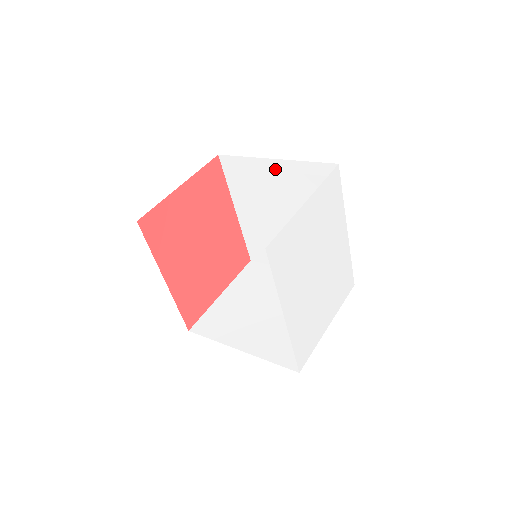
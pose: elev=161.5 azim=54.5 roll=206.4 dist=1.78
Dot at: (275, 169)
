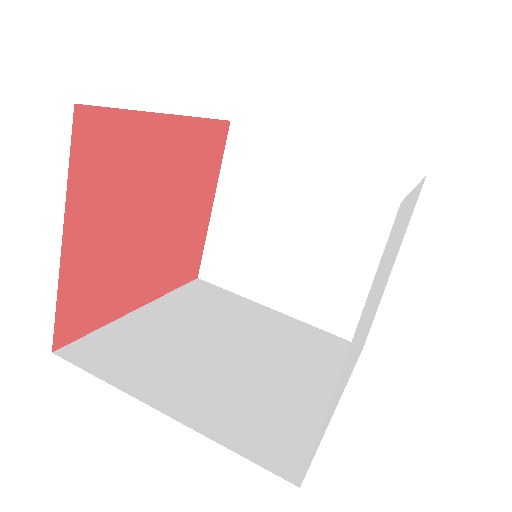
Dot at: occluded
